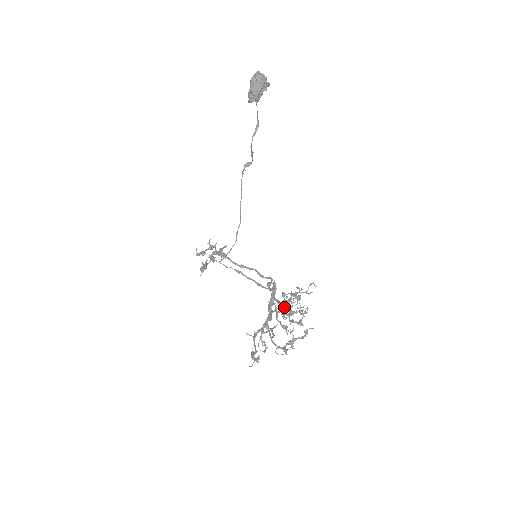
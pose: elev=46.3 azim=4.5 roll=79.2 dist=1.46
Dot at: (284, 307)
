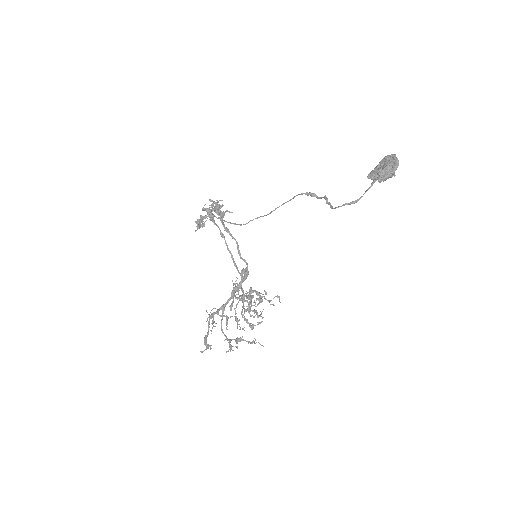
Dot at: (247, 306)
